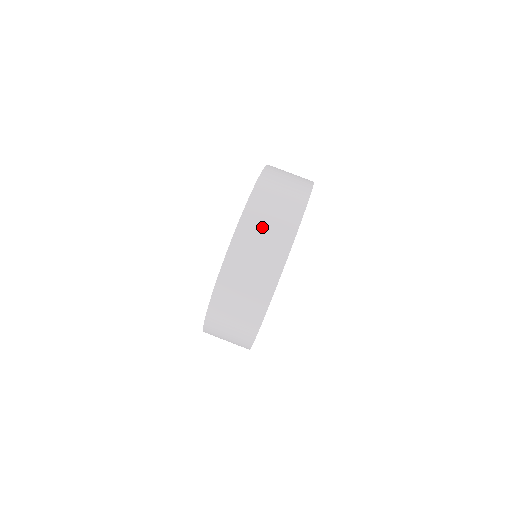
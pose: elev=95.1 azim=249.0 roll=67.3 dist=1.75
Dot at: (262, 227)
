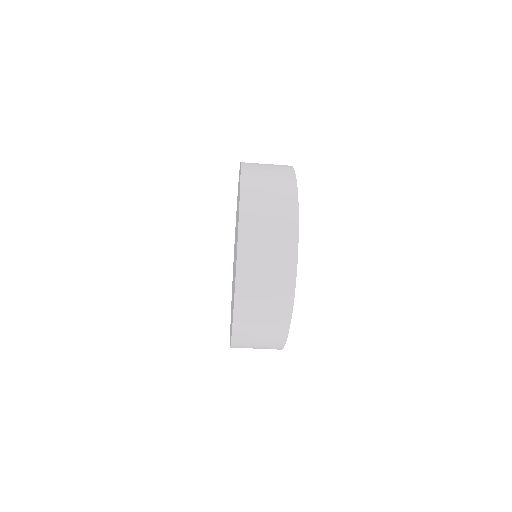
Dot at: (260, 280)
